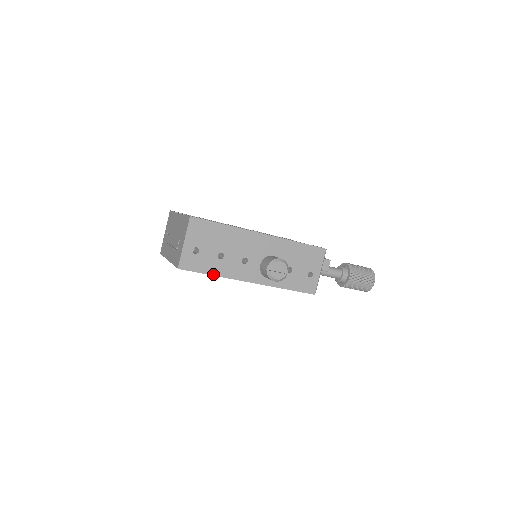
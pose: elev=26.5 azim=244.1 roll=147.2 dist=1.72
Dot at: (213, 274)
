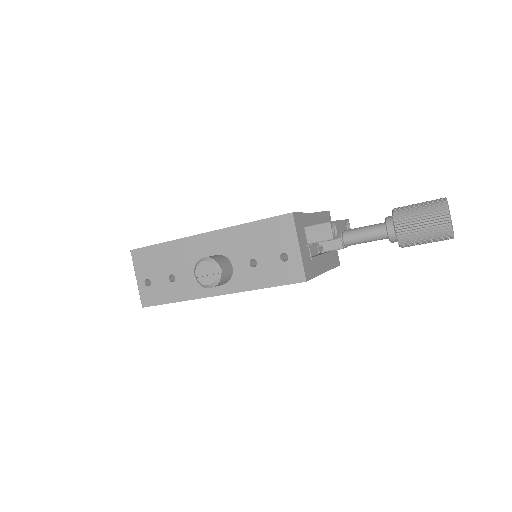
Dot at: (173, 301)
